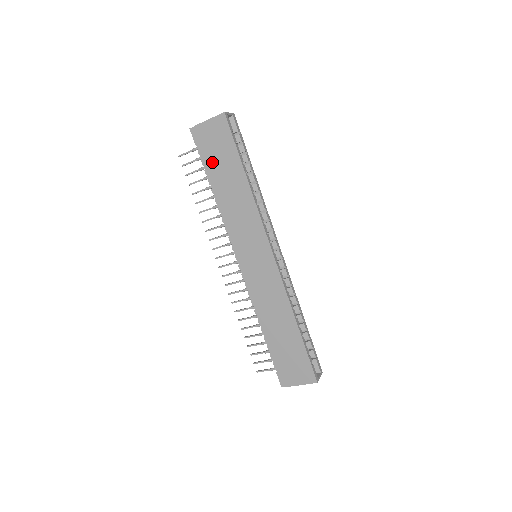
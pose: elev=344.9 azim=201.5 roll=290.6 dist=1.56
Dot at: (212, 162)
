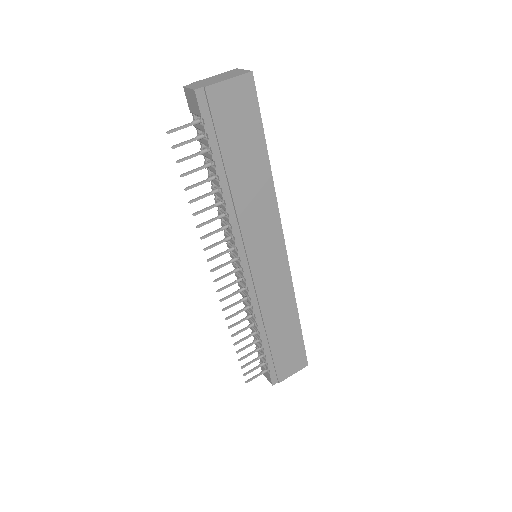
Dot at: (226, 143)
